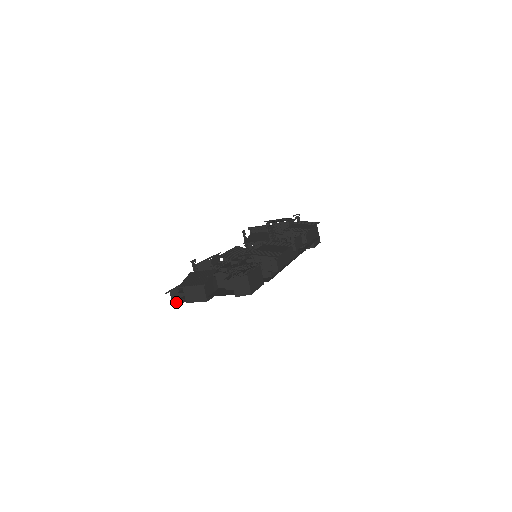
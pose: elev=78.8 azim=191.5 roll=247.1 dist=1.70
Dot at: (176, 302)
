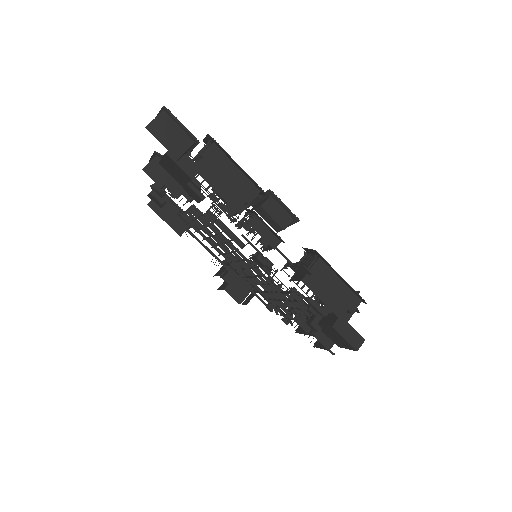
Dot at: occluded
